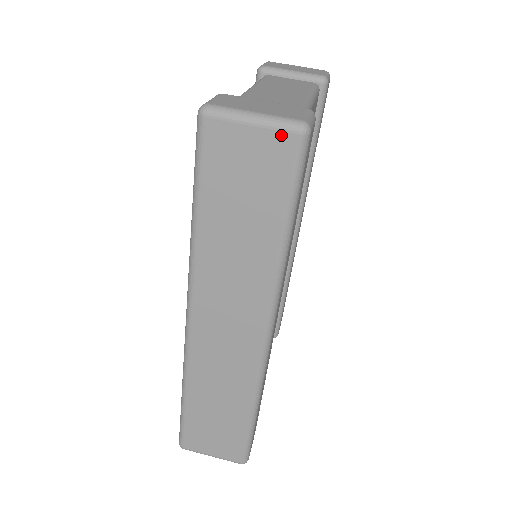
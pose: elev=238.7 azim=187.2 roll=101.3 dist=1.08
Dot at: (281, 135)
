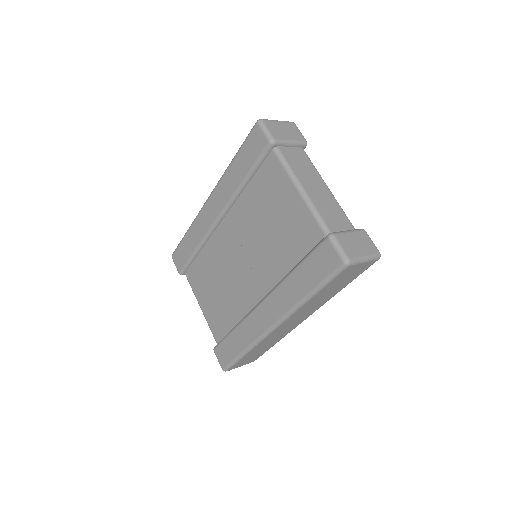
Dot at: (372, 262)
